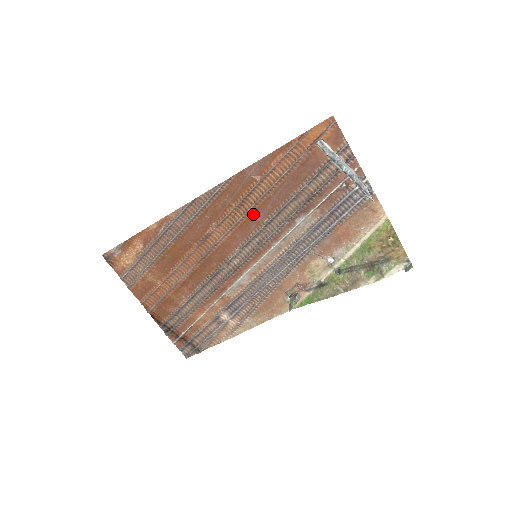
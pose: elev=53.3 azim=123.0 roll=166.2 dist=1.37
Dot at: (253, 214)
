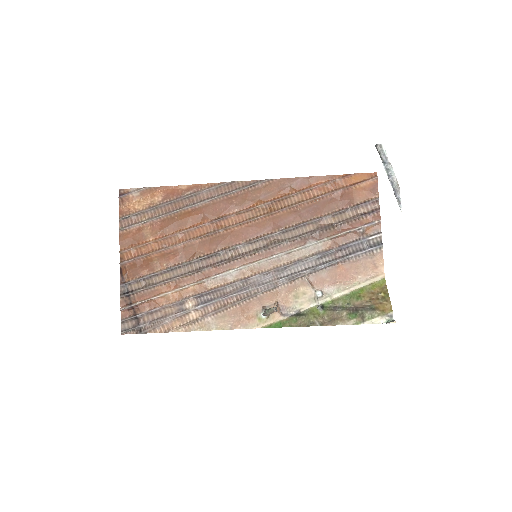
Dot at: (274, 218)
